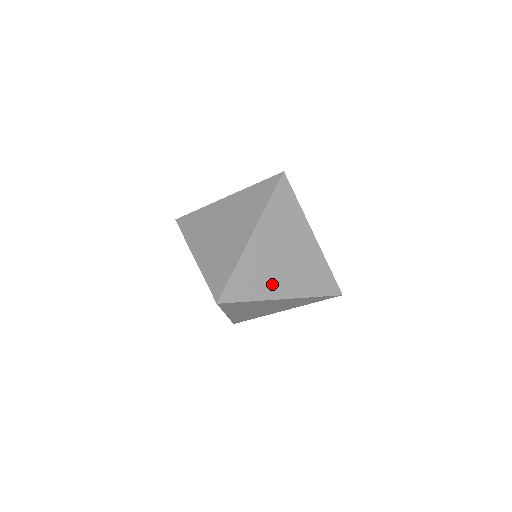
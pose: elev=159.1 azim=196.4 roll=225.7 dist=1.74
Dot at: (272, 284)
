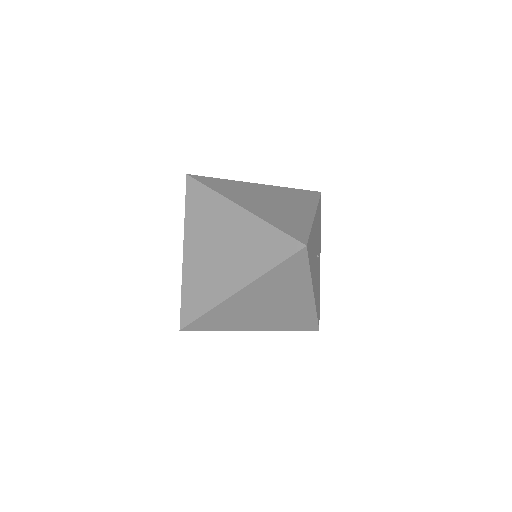
Dot at: (219, 284)
